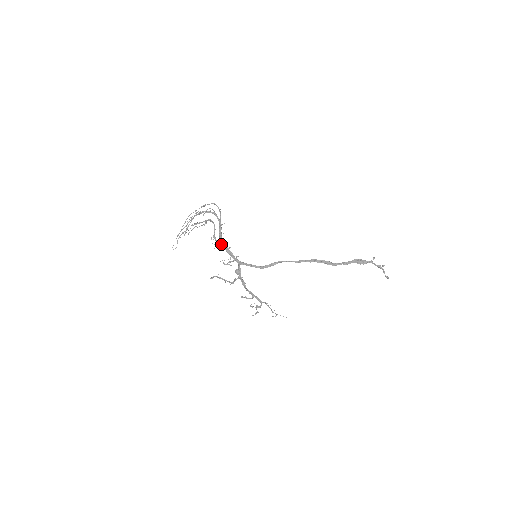
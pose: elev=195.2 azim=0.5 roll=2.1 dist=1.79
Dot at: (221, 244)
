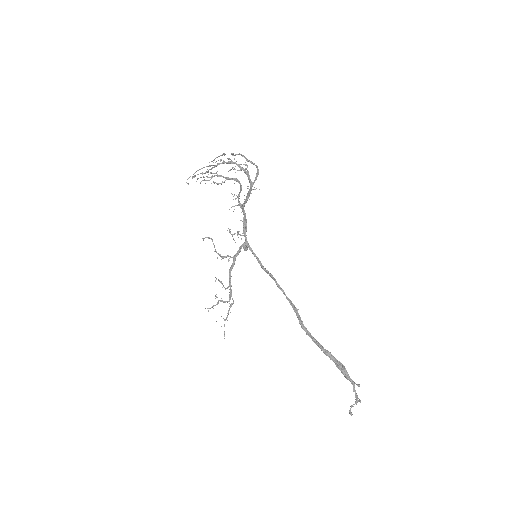
Dot at: occluded
